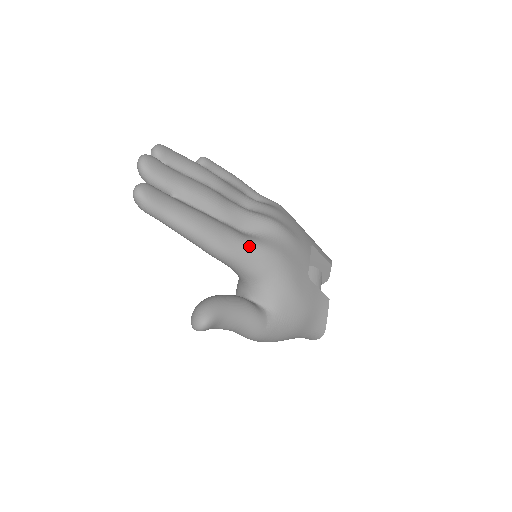
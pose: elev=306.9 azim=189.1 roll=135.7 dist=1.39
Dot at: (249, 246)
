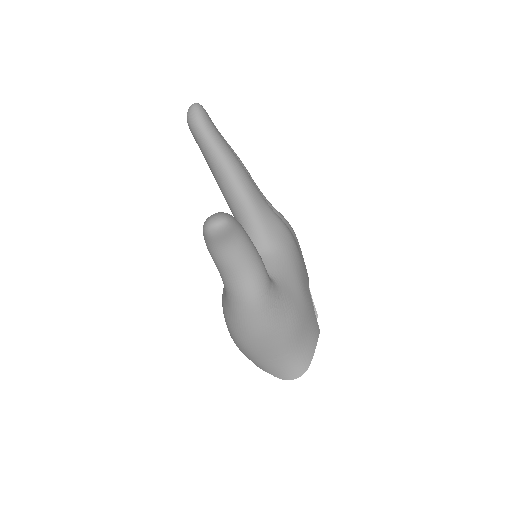
Dot at: (271, 210)
